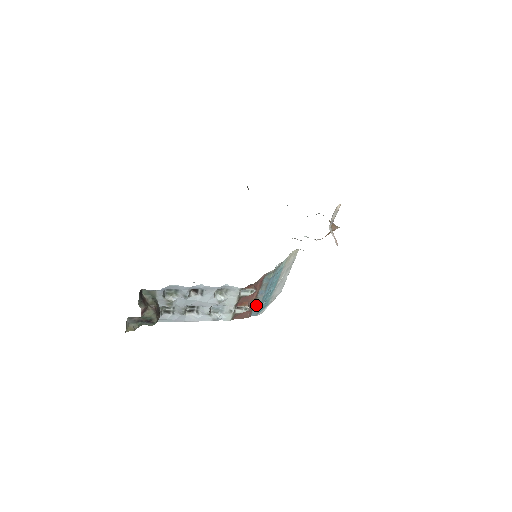
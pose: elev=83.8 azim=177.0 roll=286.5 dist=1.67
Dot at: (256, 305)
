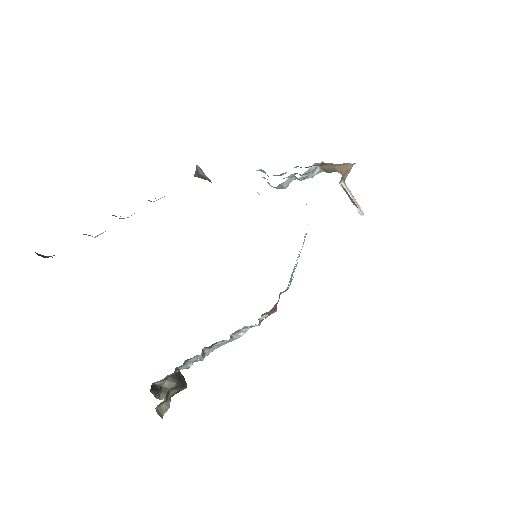
Dot at: occluded
